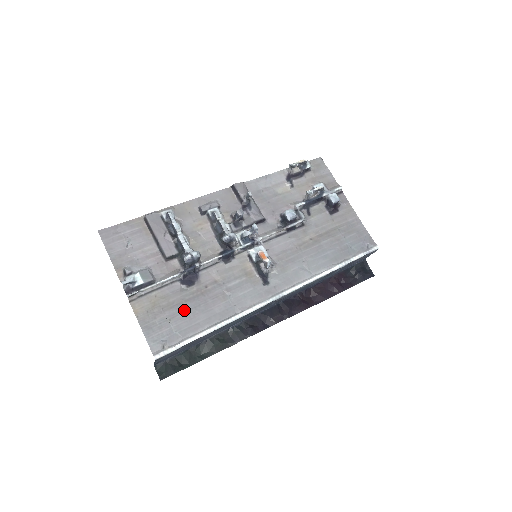
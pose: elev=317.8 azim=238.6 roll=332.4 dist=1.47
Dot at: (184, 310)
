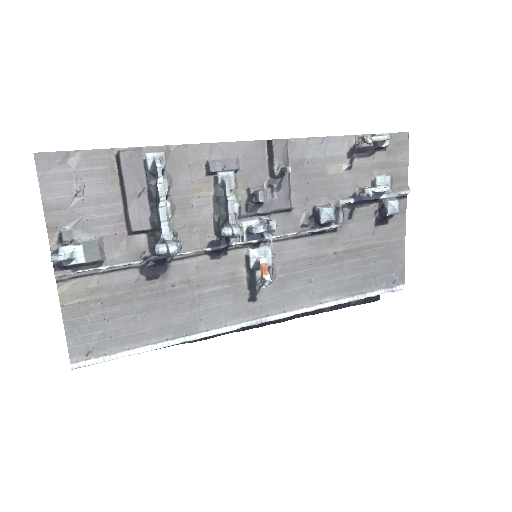
Dot at: (132, 311)
